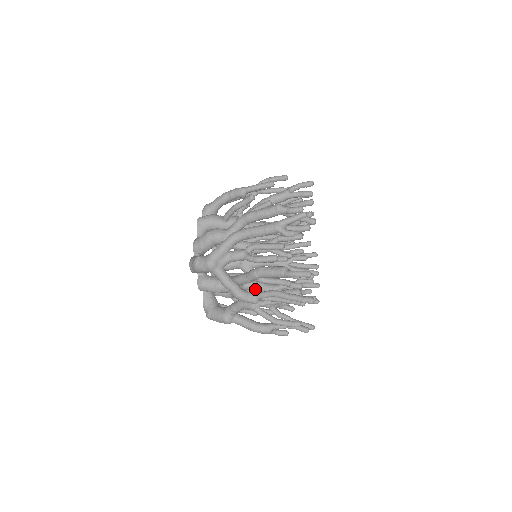
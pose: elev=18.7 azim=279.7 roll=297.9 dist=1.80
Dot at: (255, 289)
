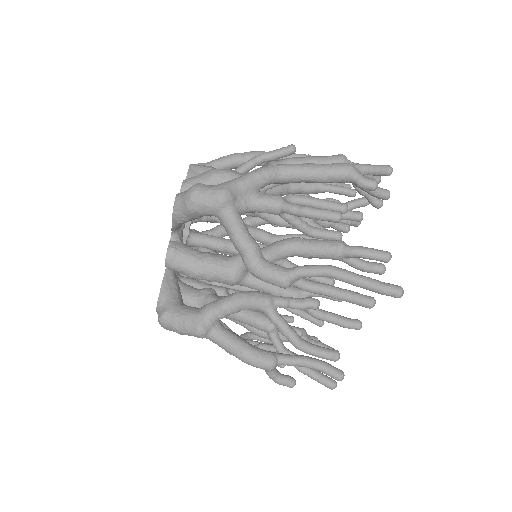
Dot at: (263, 286)
